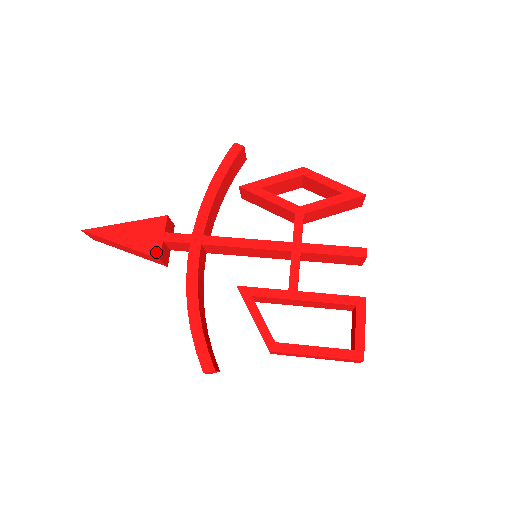
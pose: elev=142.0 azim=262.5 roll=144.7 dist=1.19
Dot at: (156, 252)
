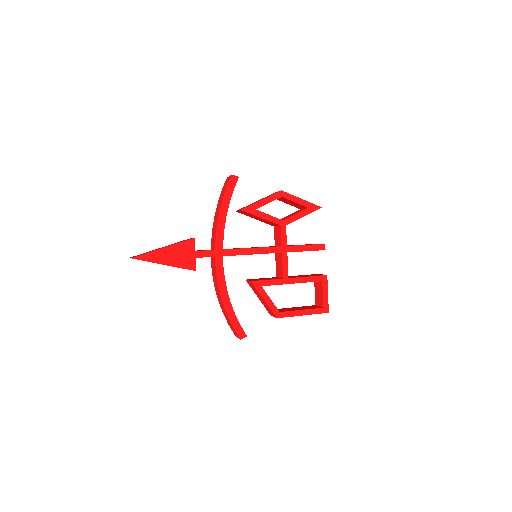
Dot at: (192, 267)
